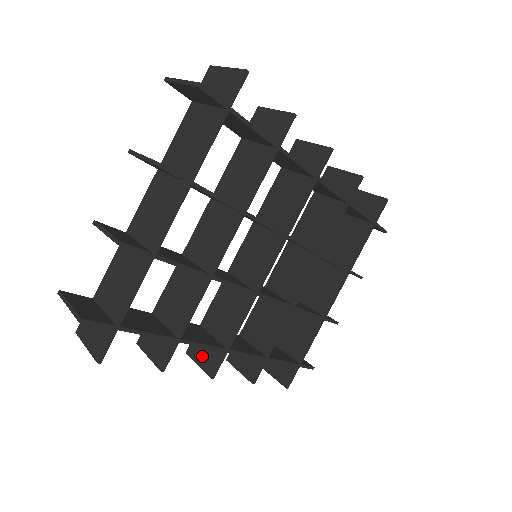
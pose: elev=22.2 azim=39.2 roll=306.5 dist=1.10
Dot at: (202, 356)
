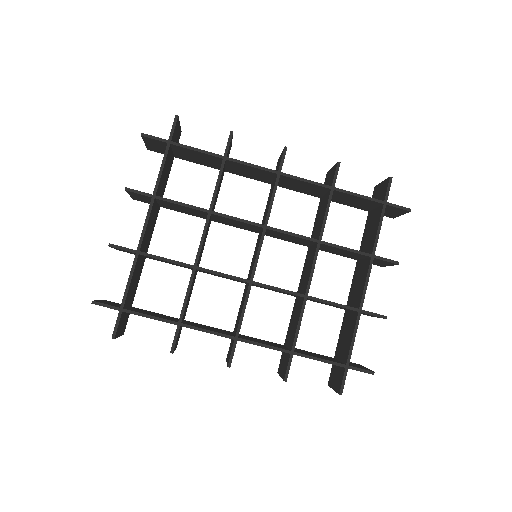
Dot at: occluded
